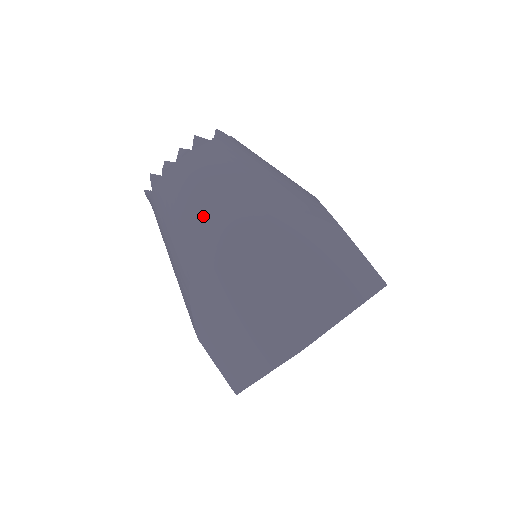
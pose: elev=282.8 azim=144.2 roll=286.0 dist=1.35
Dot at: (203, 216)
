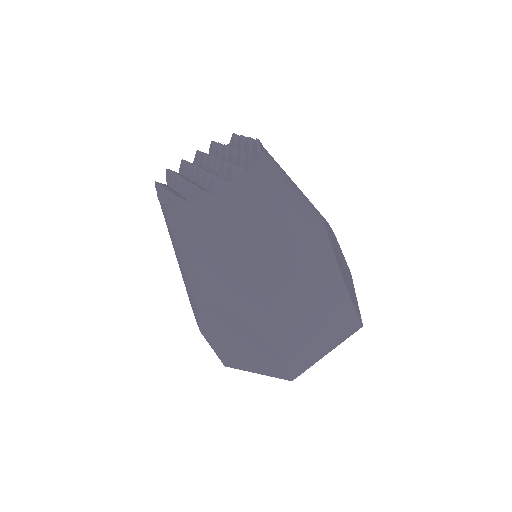
Dot at: (178, 262)
